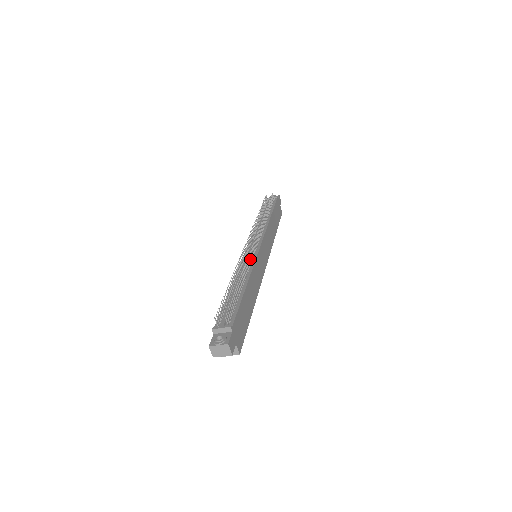
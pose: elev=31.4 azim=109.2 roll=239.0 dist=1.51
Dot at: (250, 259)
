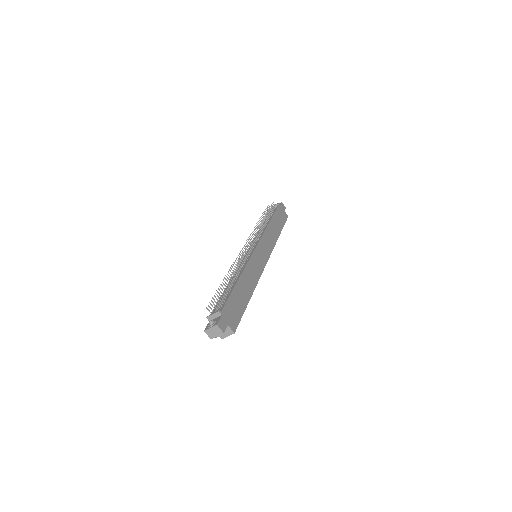
Dot at: (244, 258)
